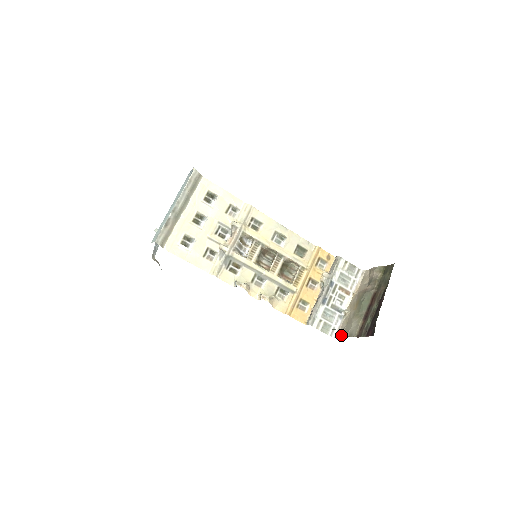
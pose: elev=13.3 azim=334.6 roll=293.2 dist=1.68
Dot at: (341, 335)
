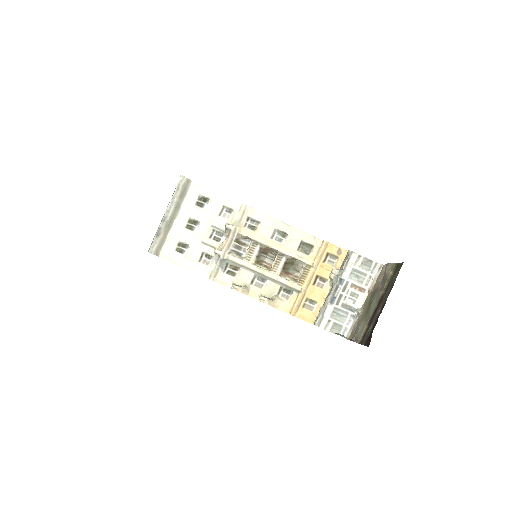
Dot at: (351, 337)
